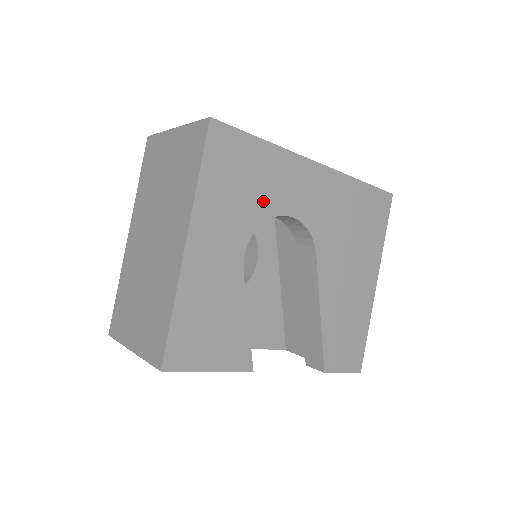
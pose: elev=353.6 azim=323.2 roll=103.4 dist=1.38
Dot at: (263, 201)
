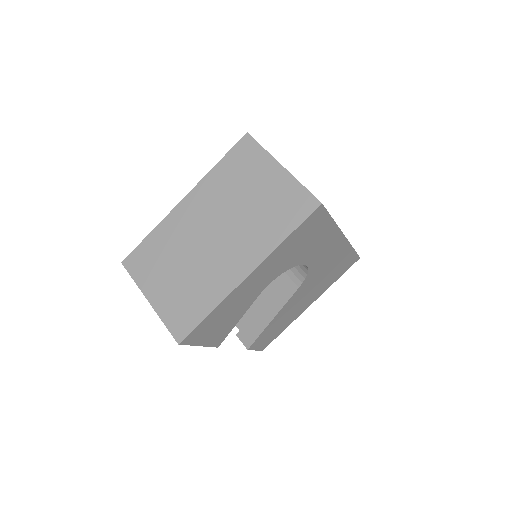
Dot at: (302, 255)
